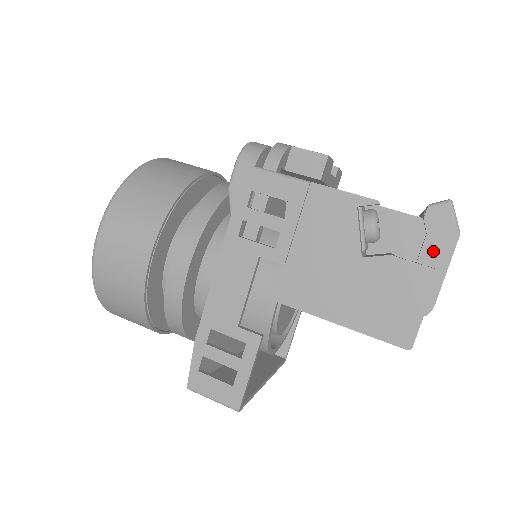
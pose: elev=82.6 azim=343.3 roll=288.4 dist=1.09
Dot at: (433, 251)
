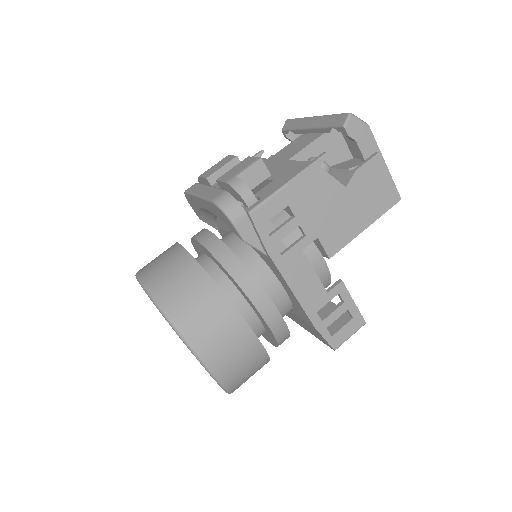
Dot at: (366, 146)
